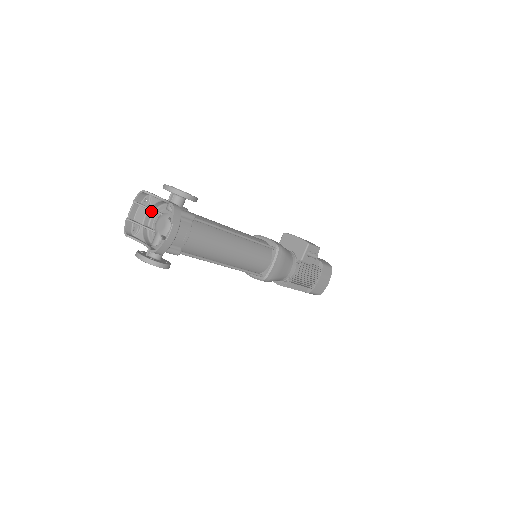
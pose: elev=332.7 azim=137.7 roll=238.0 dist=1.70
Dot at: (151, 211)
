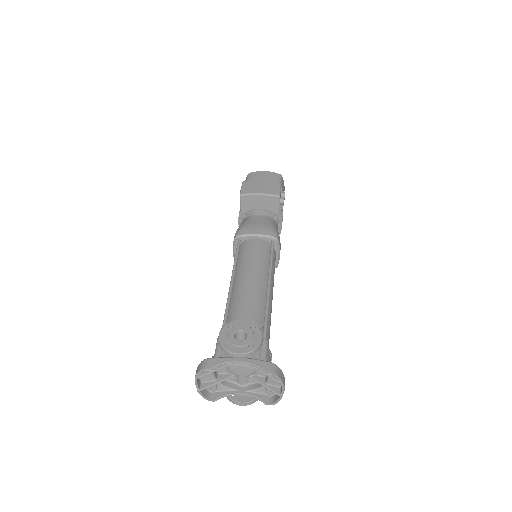
Dot at: occluded
